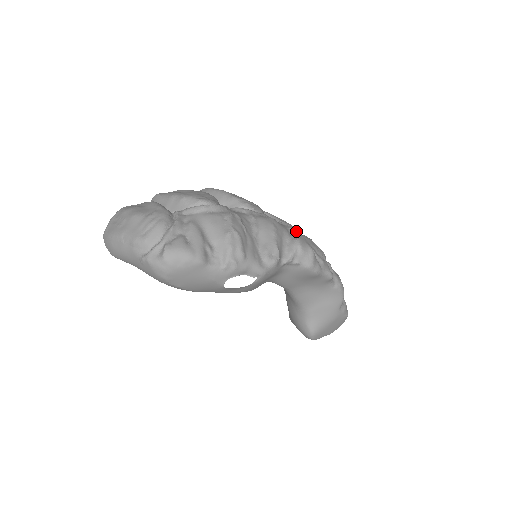
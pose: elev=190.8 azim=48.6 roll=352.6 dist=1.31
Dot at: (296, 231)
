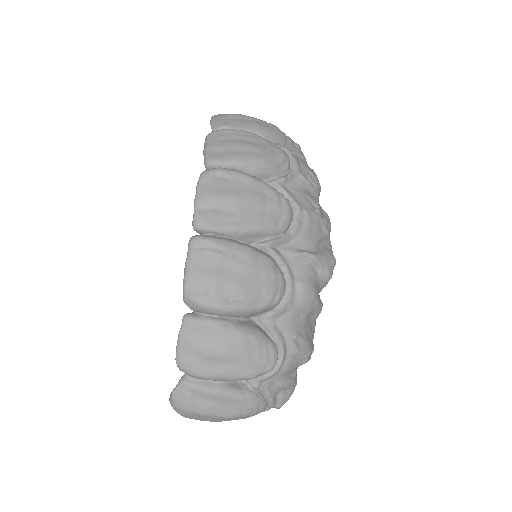
Dot at: (320, 263)
